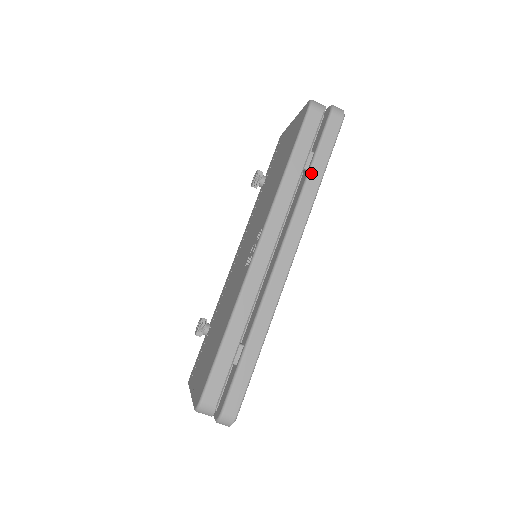
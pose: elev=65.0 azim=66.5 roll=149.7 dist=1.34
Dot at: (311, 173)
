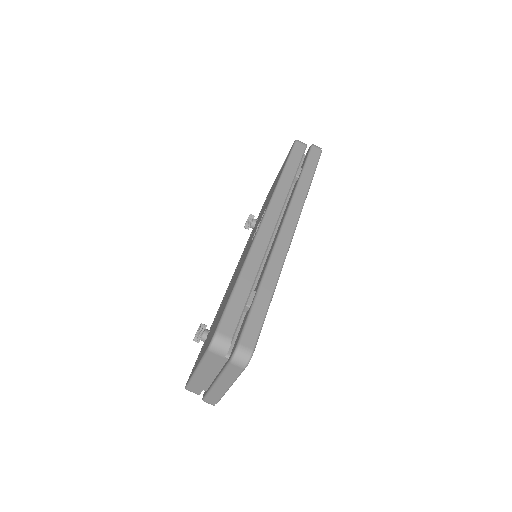
Dot at: (302, 177)
